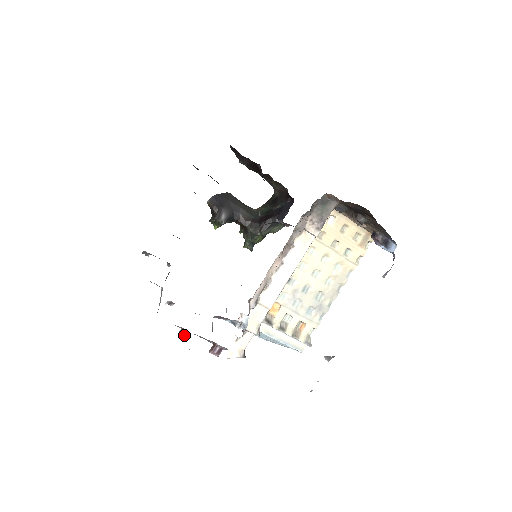
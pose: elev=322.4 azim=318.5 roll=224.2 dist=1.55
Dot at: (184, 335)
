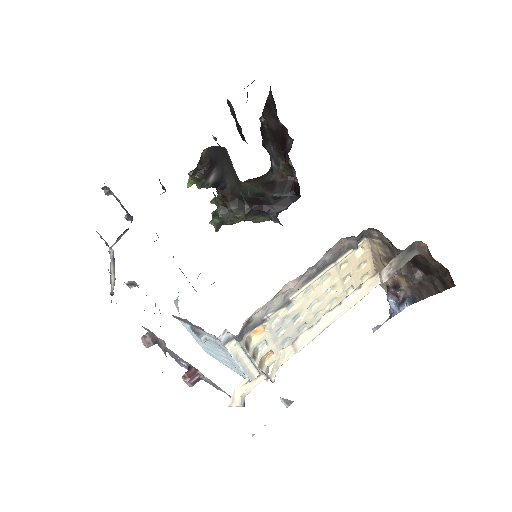
Dot at: (151, 344)
